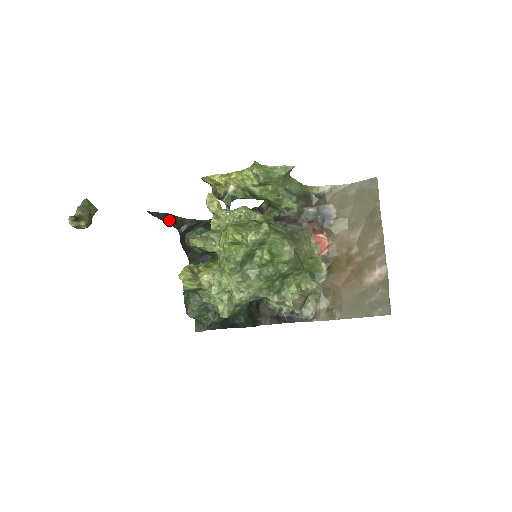
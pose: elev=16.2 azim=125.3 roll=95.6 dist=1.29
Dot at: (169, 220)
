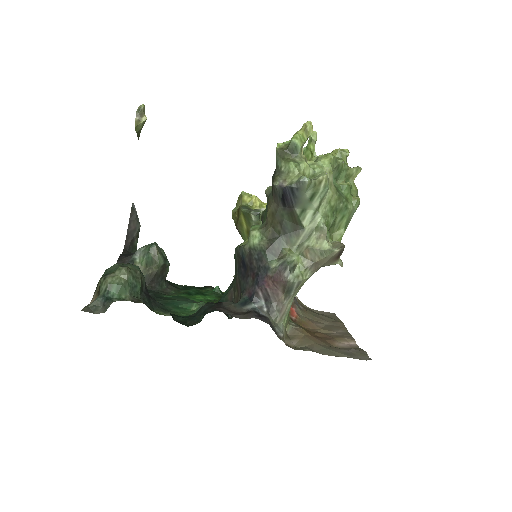
Dot at: (131, 232)
